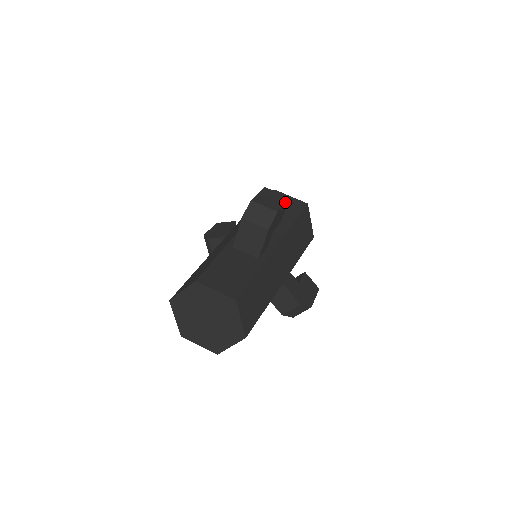
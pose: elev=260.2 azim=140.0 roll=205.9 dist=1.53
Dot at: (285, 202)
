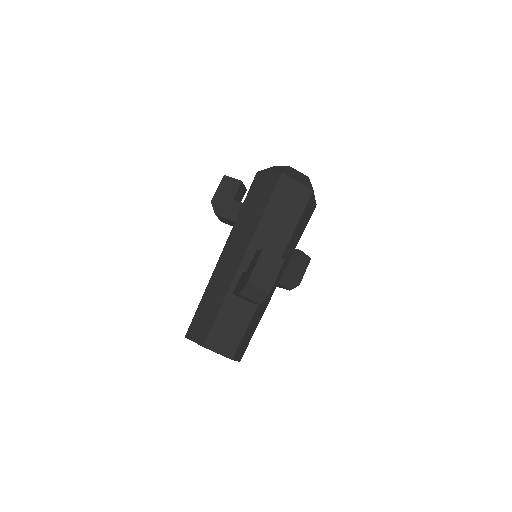
Dot at: (279, 271)
